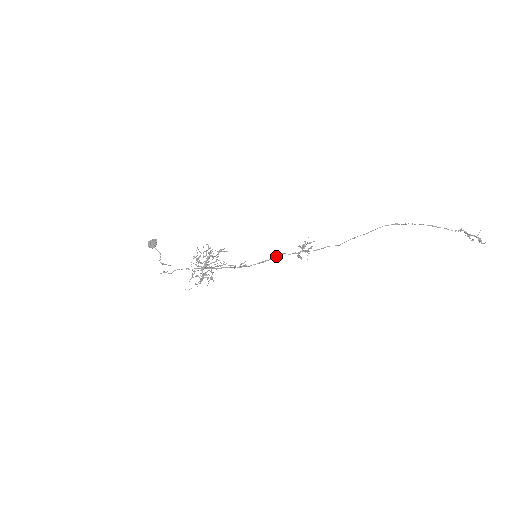
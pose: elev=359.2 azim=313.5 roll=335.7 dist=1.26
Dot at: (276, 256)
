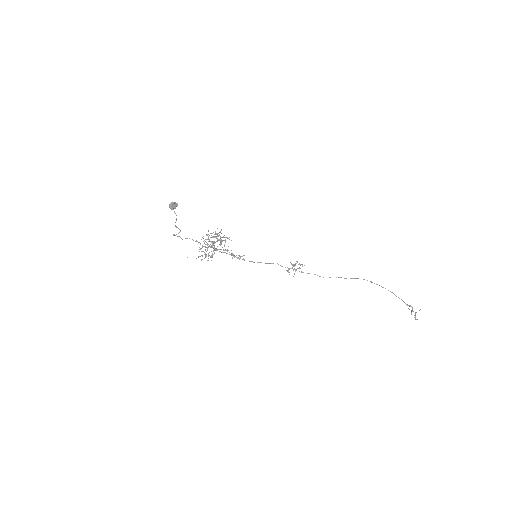
Dot at: (270, 263)
